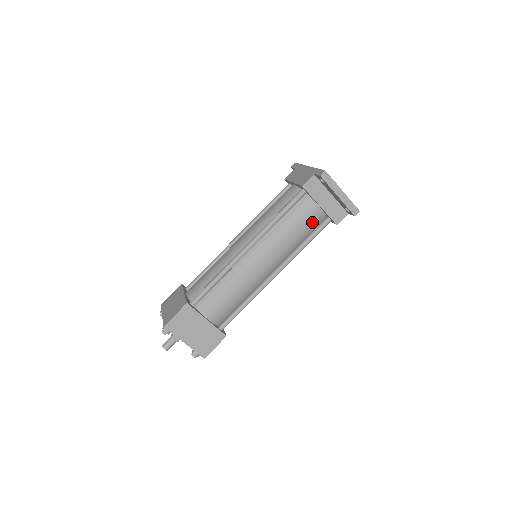
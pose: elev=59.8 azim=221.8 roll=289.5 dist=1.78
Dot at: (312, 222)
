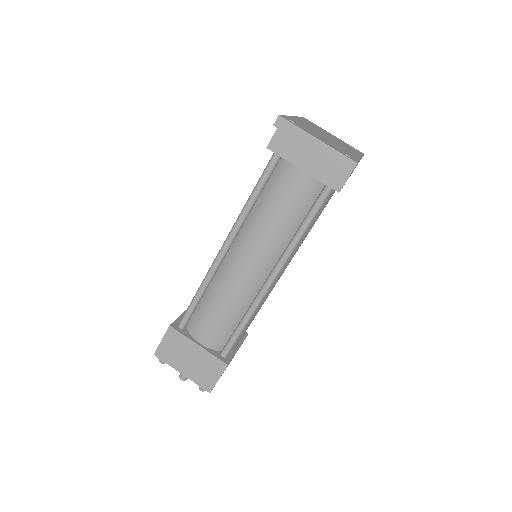
Dot at: (302, 196)
